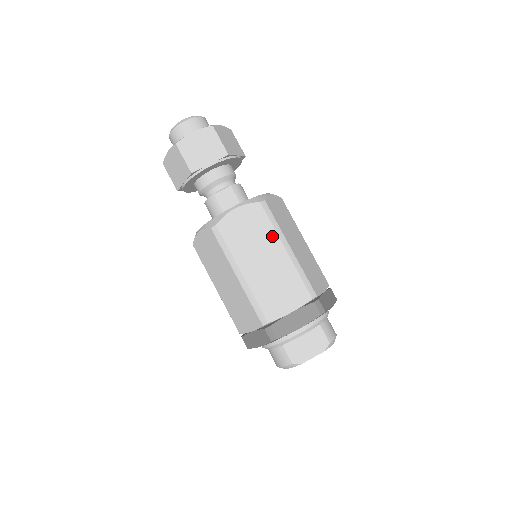
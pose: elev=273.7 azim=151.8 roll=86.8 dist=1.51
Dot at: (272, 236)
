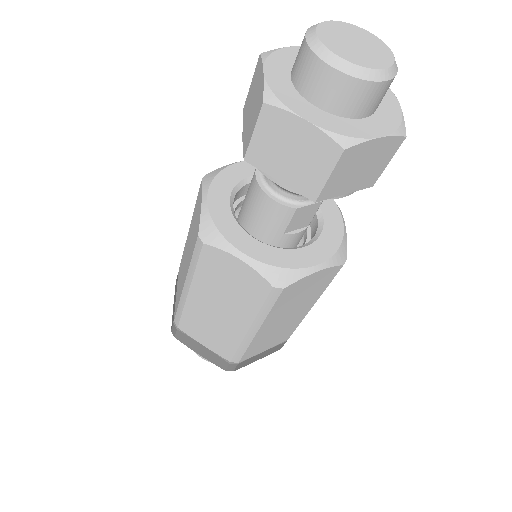
Dot at: (316, 296)
